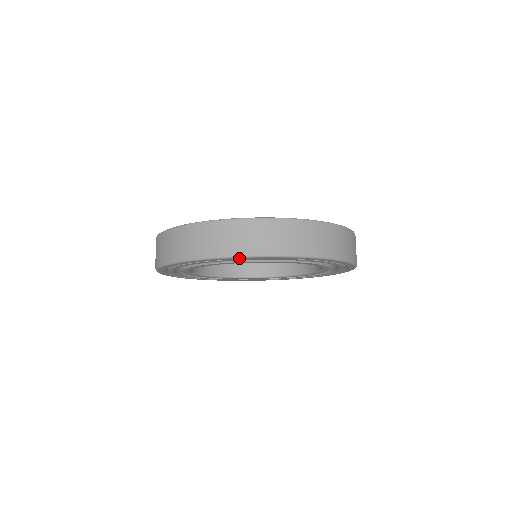
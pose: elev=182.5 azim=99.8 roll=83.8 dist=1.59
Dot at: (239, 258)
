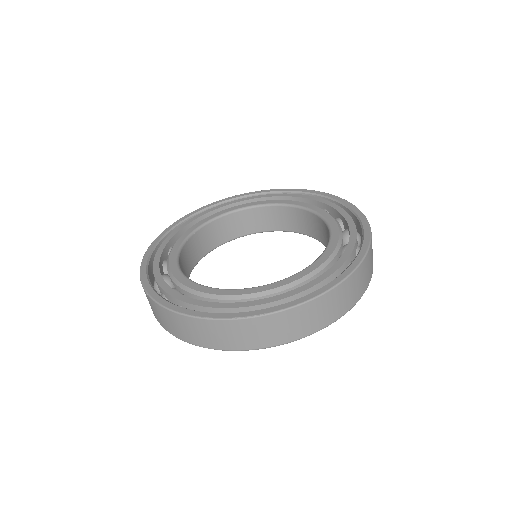
Dot at: occluded
